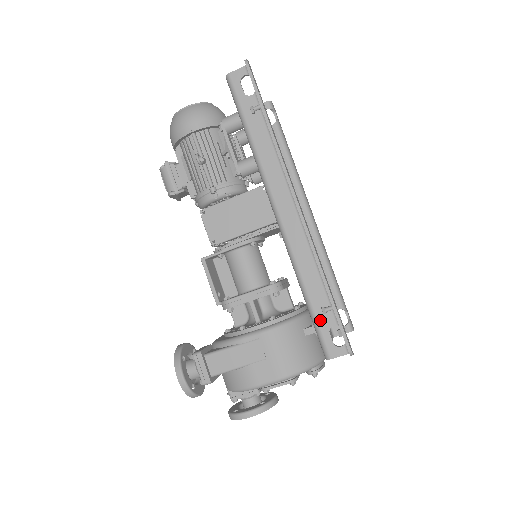
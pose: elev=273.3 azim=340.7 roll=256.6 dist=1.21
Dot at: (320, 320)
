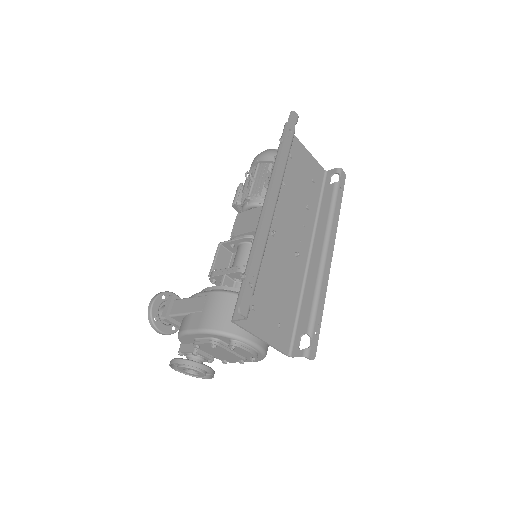
Dot at: occluded
